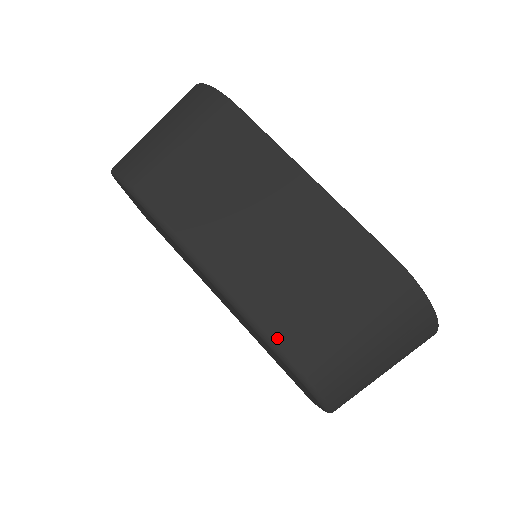
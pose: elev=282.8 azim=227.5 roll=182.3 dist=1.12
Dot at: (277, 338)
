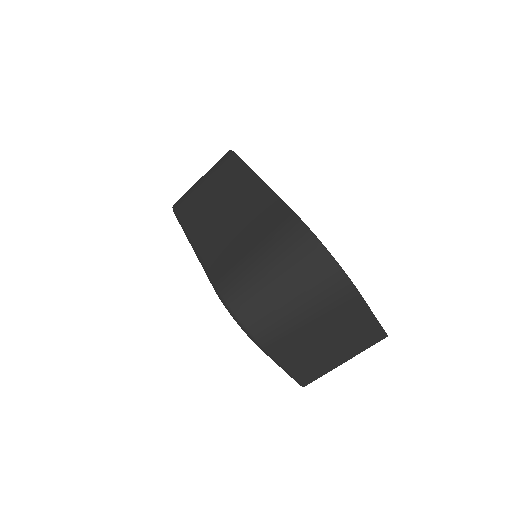
Dot at: (213, 274)
